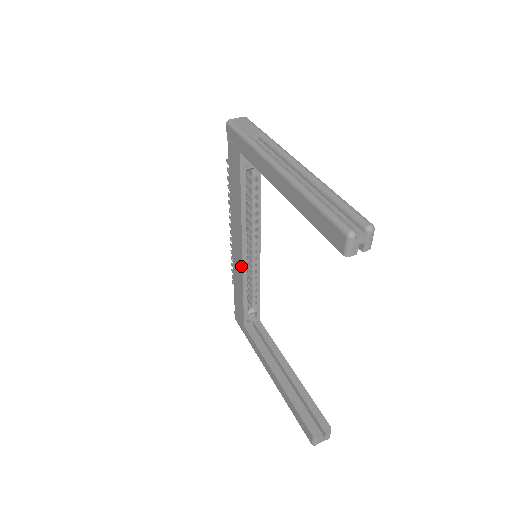
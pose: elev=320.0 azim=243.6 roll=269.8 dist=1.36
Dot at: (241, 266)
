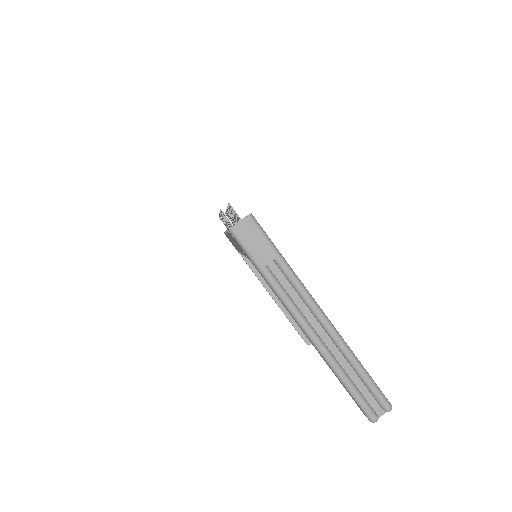
Dot at: (239, 251)
